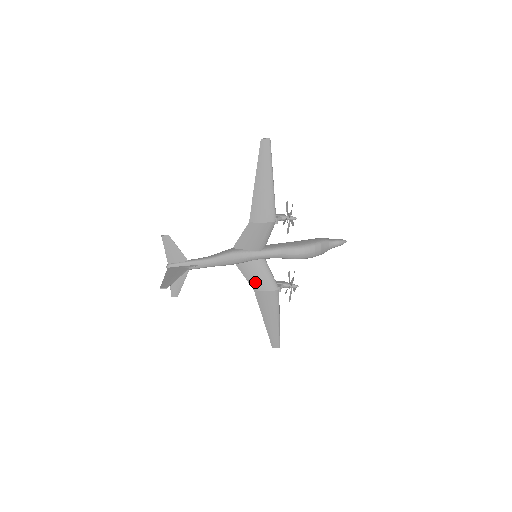
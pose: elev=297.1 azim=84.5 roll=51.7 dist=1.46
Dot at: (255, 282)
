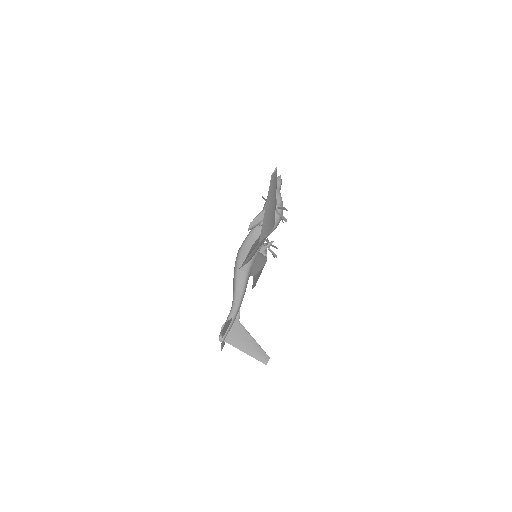
Dot at: (255, 271)
